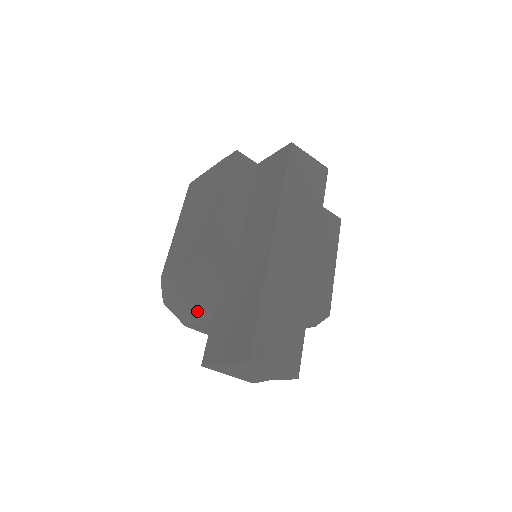
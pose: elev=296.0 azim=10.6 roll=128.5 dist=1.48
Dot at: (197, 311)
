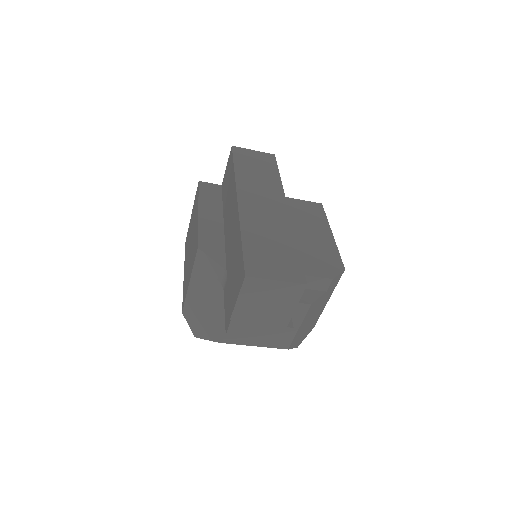
Dot at: (218, 314)
